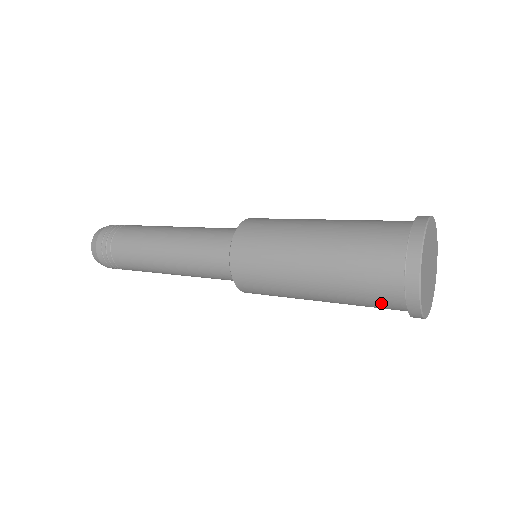
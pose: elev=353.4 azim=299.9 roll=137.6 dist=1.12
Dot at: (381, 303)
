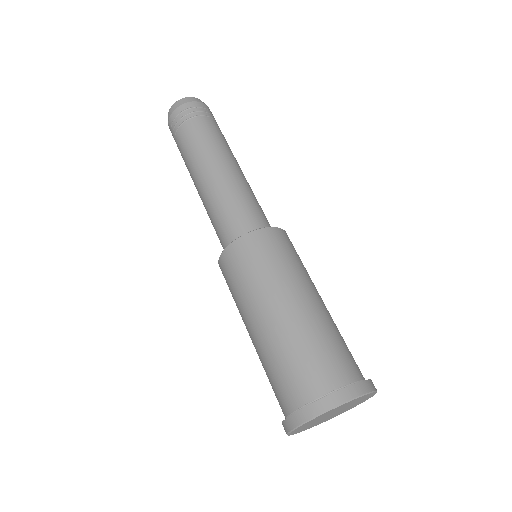
Dot at: occluded
